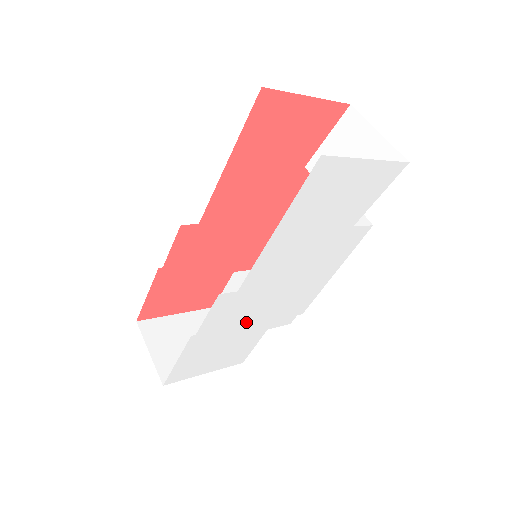
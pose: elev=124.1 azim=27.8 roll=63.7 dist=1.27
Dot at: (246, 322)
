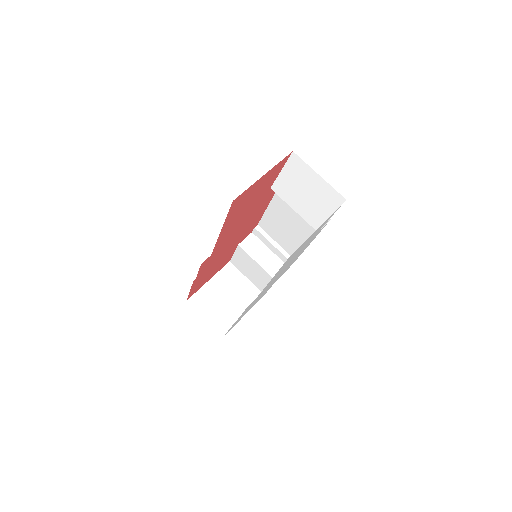
Dot at: occluded
